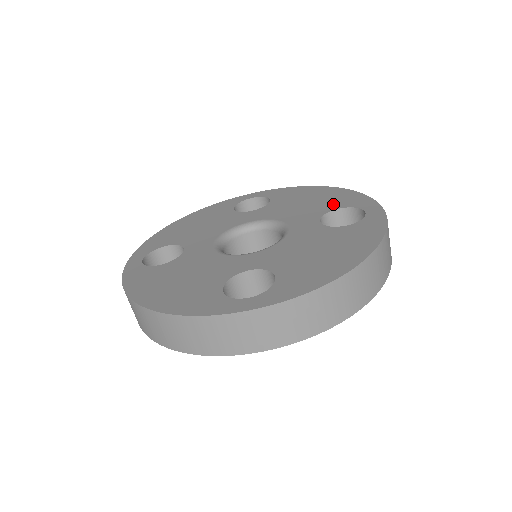
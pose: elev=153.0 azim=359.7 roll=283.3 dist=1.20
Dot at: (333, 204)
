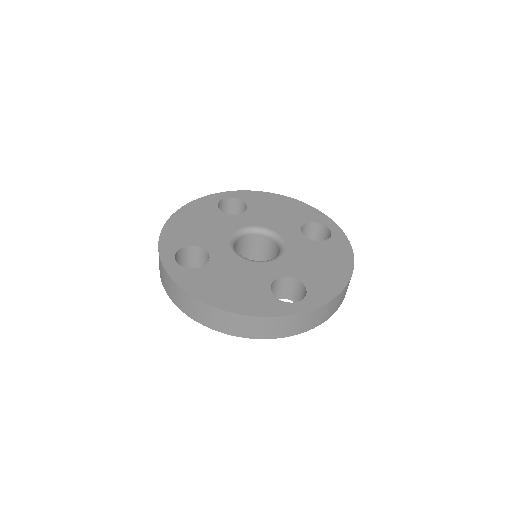
Dot at: (302, 217)
